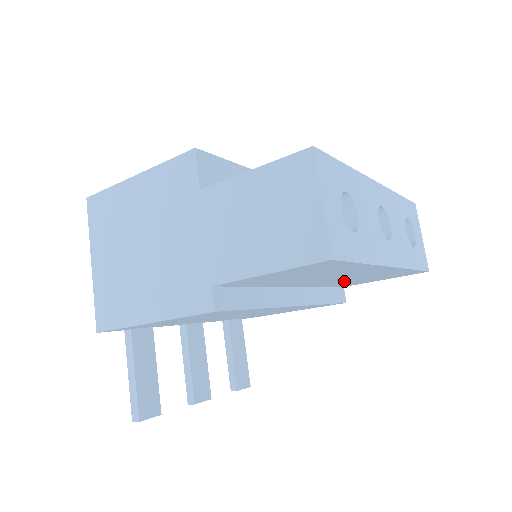
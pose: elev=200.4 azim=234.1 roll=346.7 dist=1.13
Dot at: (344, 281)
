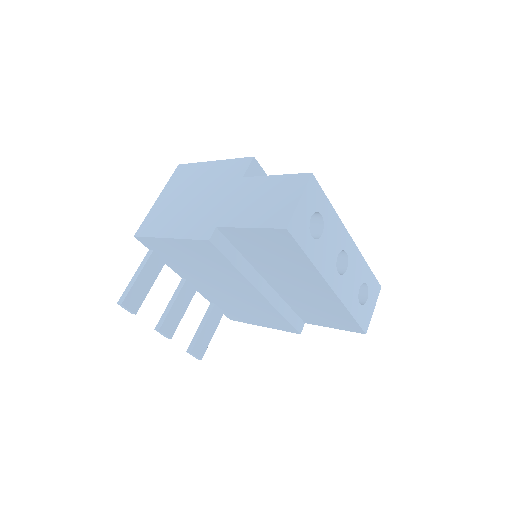
Dot at: (303, 302)
